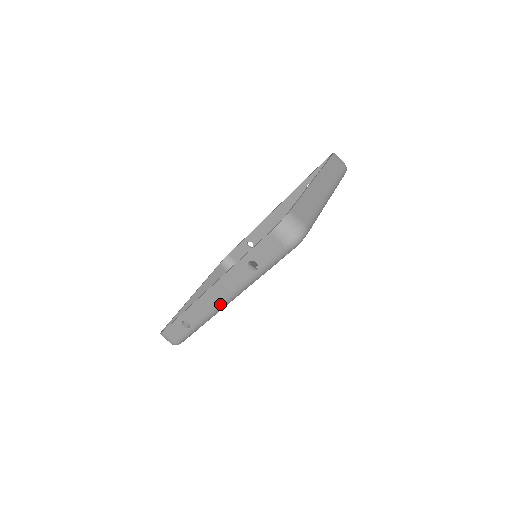
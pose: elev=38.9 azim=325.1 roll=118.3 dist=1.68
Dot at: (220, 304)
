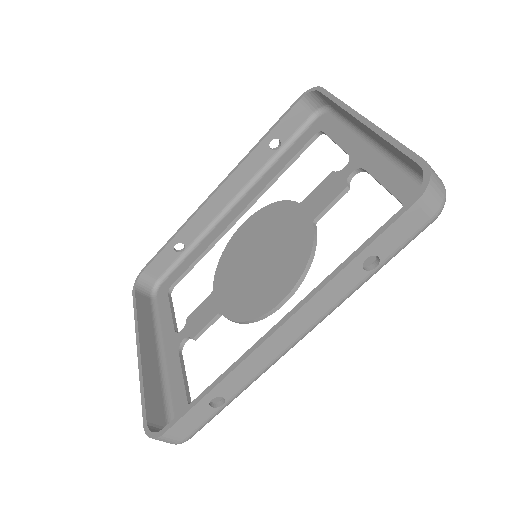
Dot at: (292, 345)
